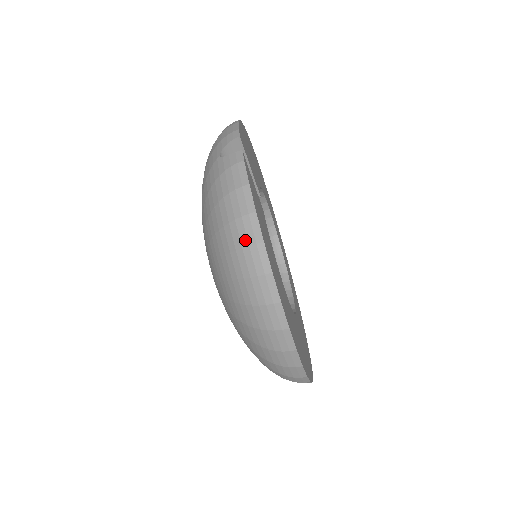
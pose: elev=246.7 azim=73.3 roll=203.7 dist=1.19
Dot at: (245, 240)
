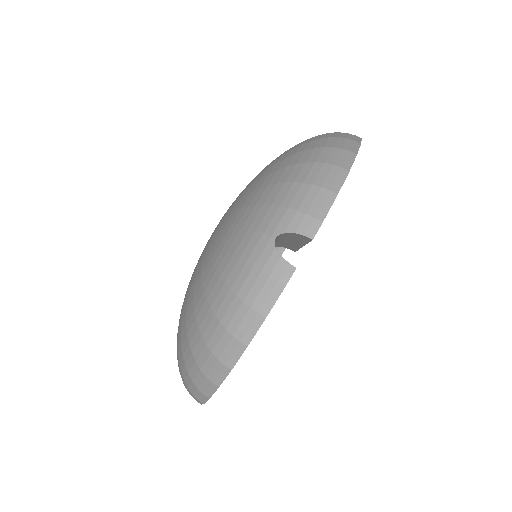
Dot at: (219, 352)
